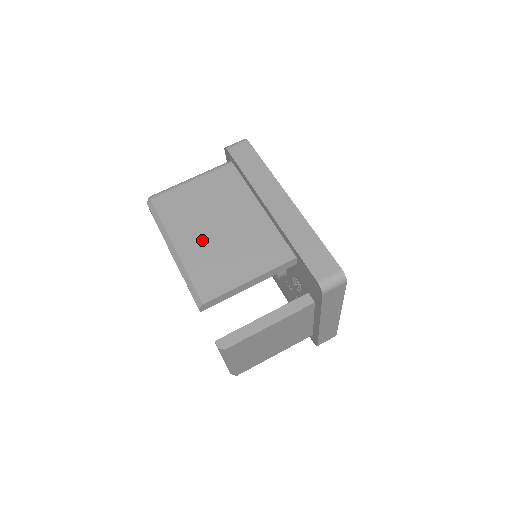
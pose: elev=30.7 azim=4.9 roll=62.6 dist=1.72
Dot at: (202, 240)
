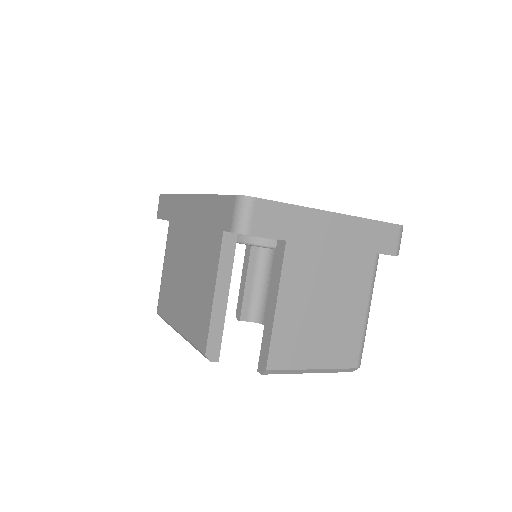
Dot at: (183, 303)
